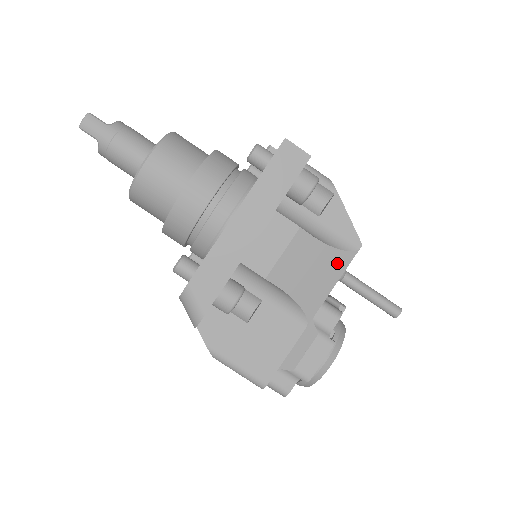
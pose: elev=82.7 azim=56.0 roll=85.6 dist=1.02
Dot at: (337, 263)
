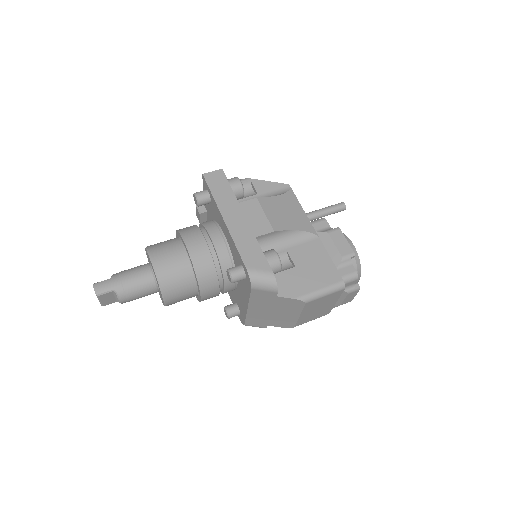
Dot at: (291, 200)
